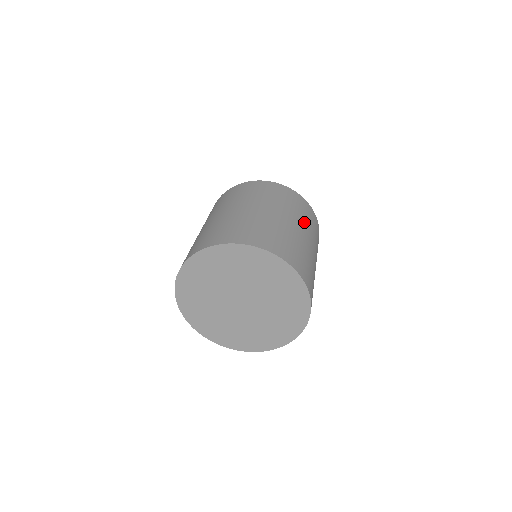
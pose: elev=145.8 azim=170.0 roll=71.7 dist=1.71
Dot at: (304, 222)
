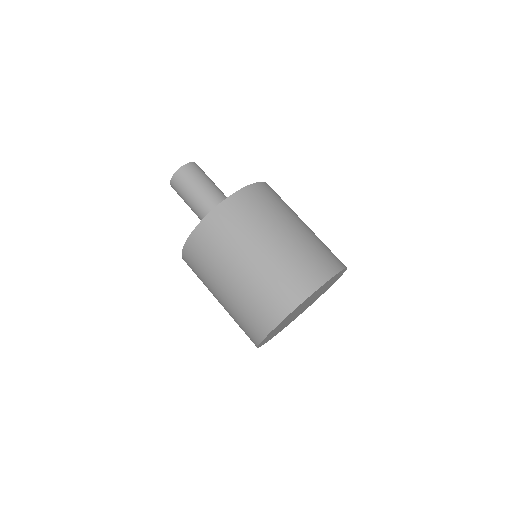
Dot at: (242, 240)
